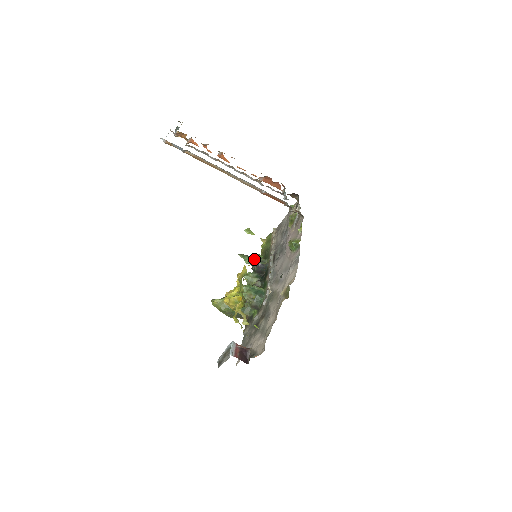
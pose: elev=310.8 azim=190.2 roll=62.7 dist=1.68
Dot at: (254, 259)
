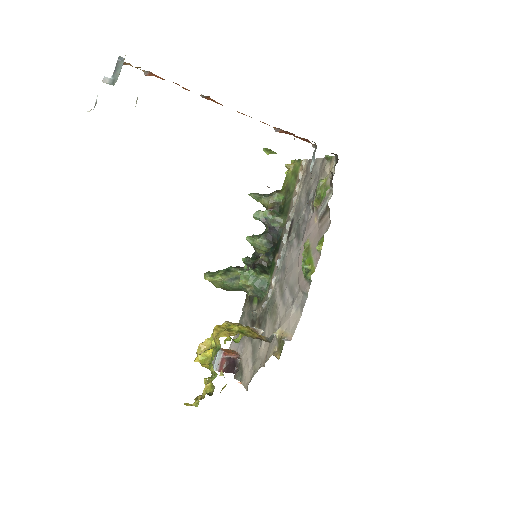
Dot at: (265, 217)
